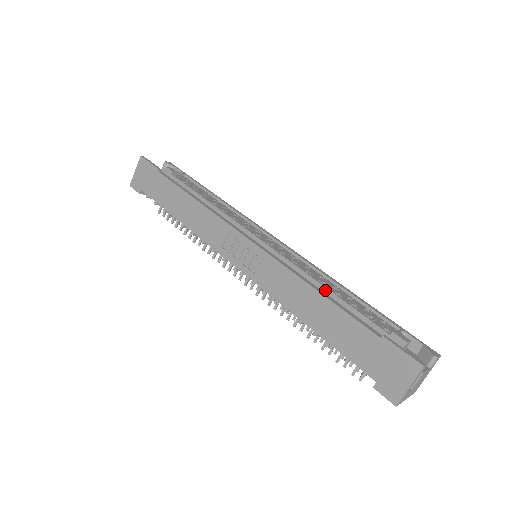
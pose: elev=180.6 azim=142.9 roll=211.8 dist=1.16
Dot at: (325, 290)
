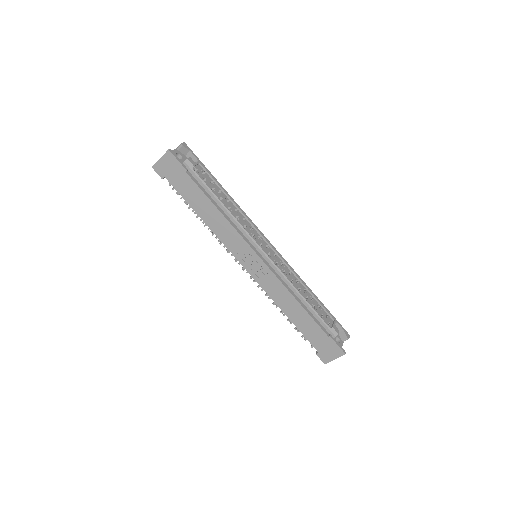
Dot at: (301, 297)
